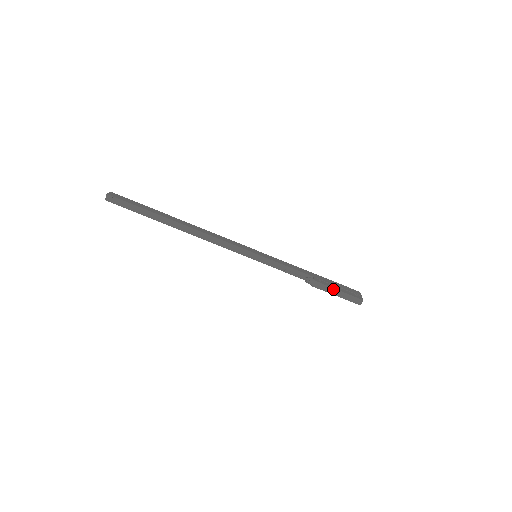
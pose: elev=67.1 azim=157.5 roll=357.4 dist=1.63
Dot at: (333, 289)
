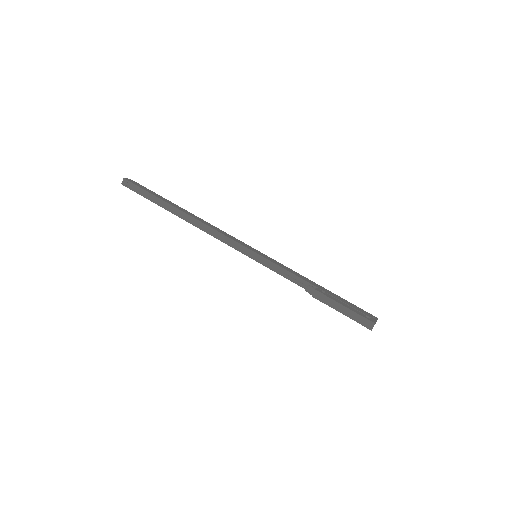
Dot at: (337, 303)
